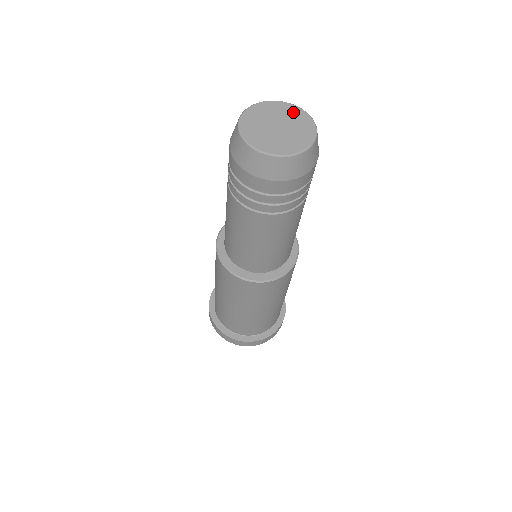
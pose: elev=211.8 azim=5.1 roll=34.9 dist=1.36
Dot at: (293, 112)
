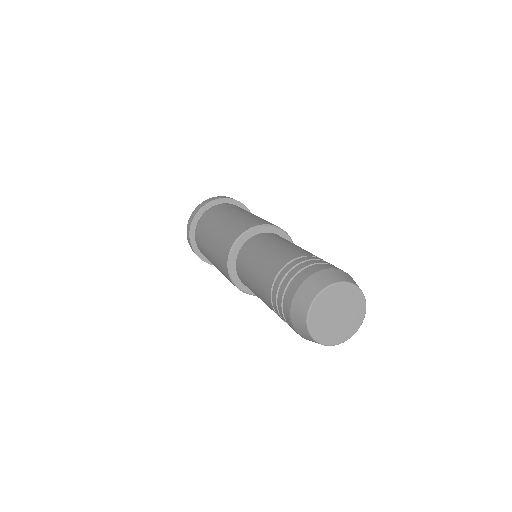
Dot at: (358, 311)
